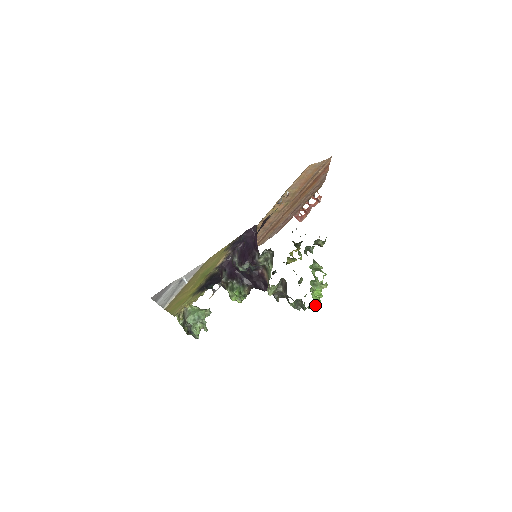
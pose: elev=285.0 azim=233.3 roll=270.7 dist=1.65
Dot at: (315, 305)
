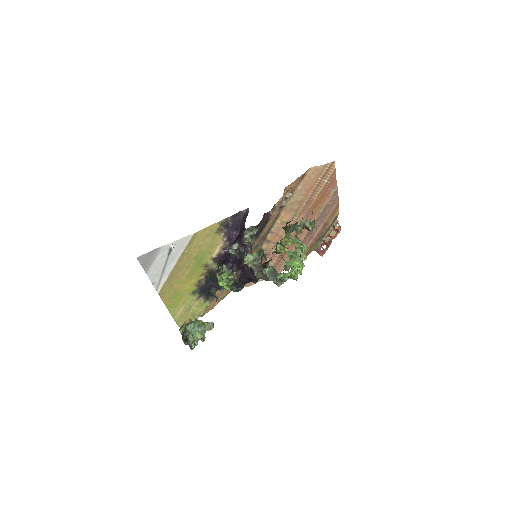
Dot at: (290, 277)
